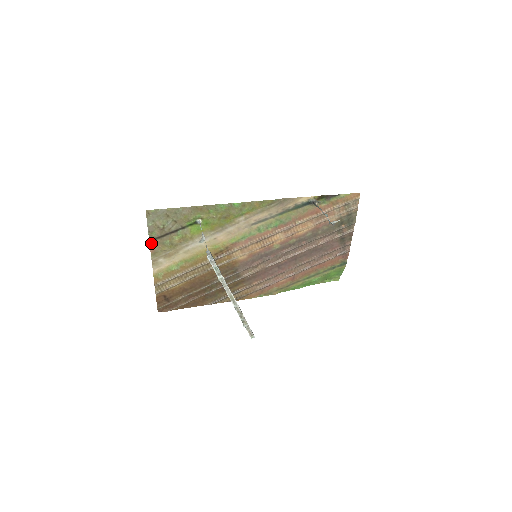
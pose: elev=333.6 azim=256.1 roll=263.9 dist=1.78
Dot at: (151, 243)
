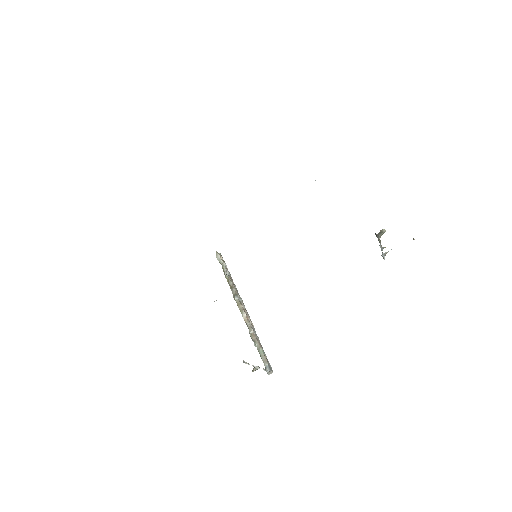
Dot at: occluded
